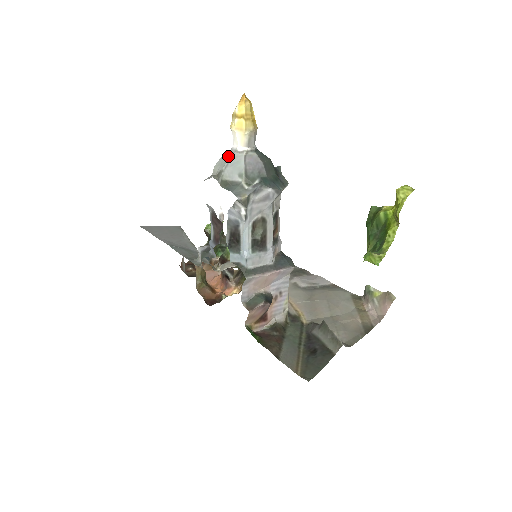
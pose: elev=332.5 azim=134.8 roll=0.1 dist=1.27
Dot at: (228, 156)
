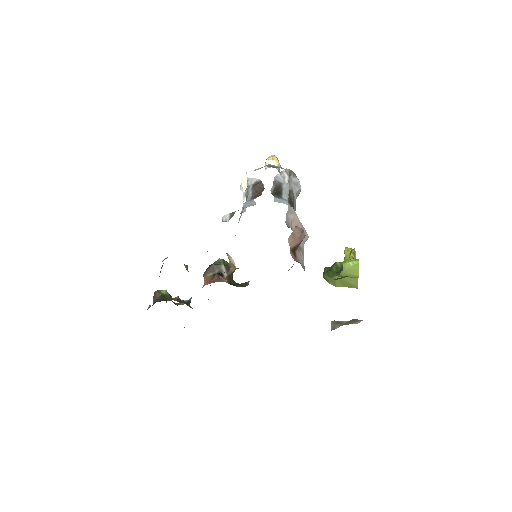
Dot at: occluded
